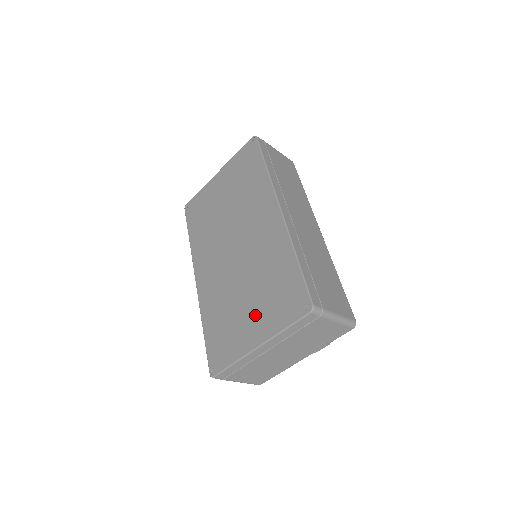
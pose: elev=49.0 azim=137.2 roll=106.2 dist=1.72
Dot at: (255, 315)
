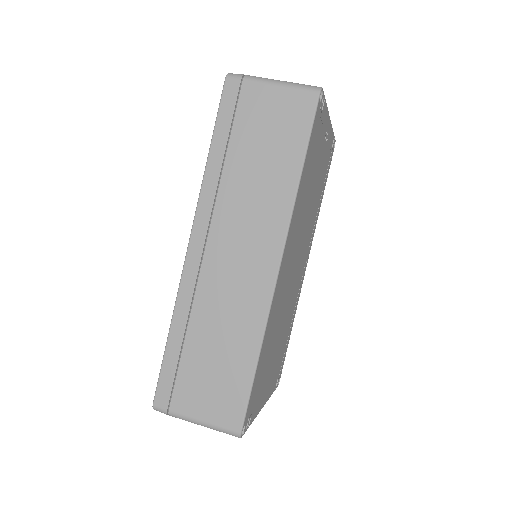
Dot at: occluded
